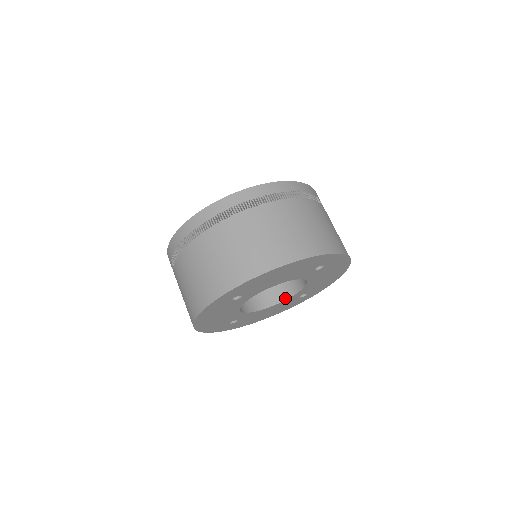
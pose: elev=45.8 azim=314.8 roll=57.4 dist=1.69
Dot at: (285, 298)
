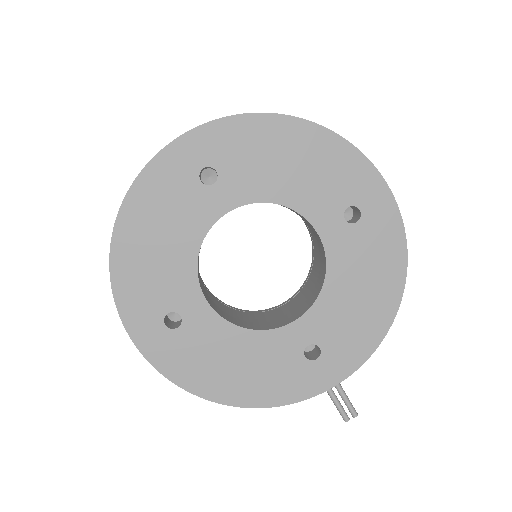
Dot at: (279, 326)
